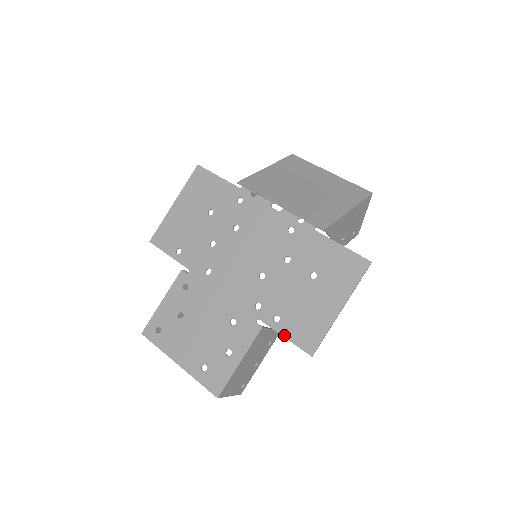
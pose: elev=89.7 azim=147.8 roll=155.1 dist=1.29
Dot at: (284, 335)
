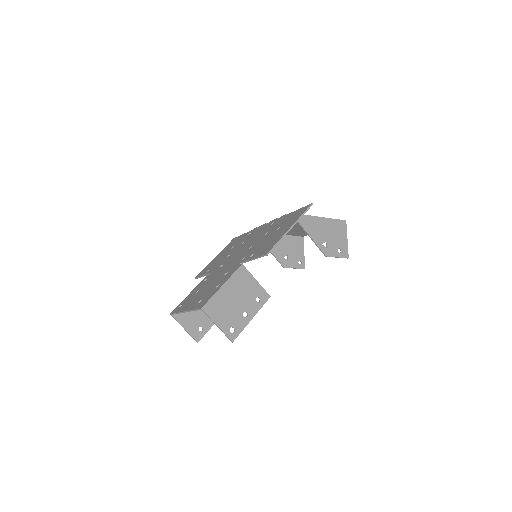
Dot at: (253, 258)
